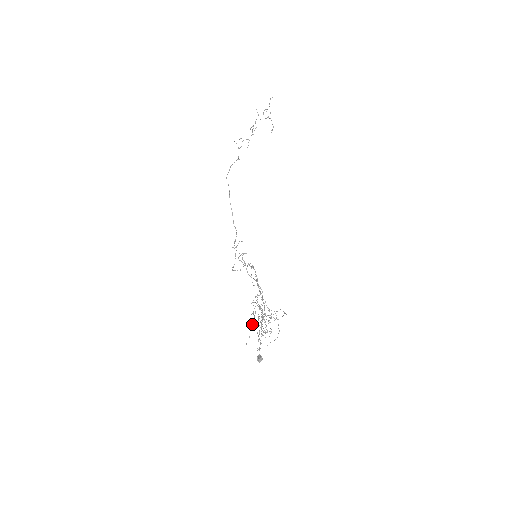
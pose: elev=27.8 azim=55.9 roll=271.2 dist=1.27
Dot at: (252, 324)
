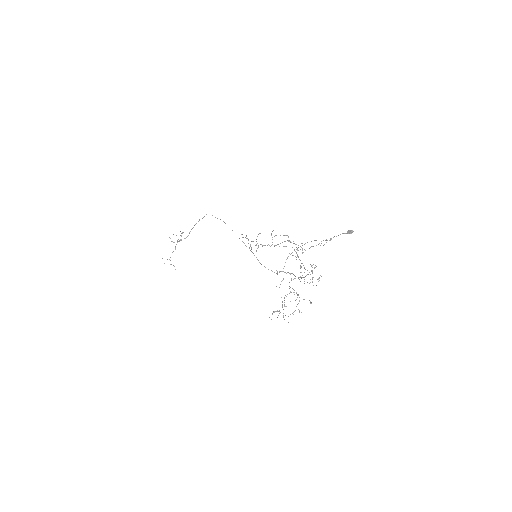
Dot at: (274, 311)
